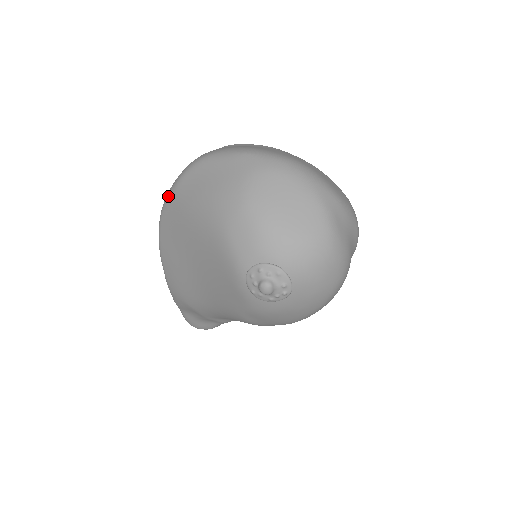
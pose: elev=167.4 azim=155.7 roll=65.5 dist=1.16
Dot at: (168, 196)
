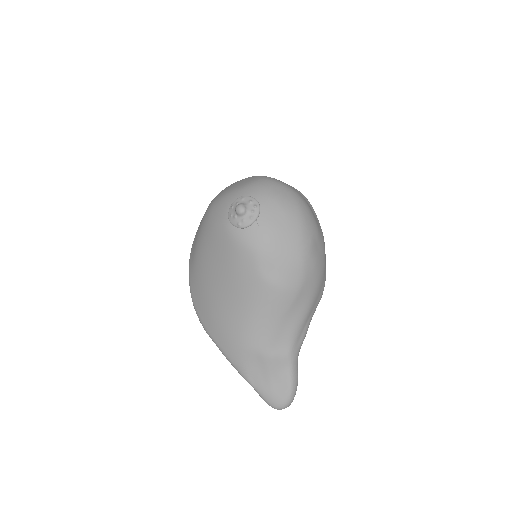
Dot at: (189, 281)
